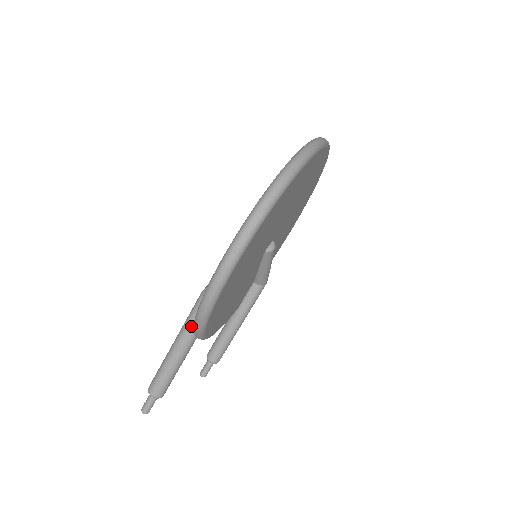
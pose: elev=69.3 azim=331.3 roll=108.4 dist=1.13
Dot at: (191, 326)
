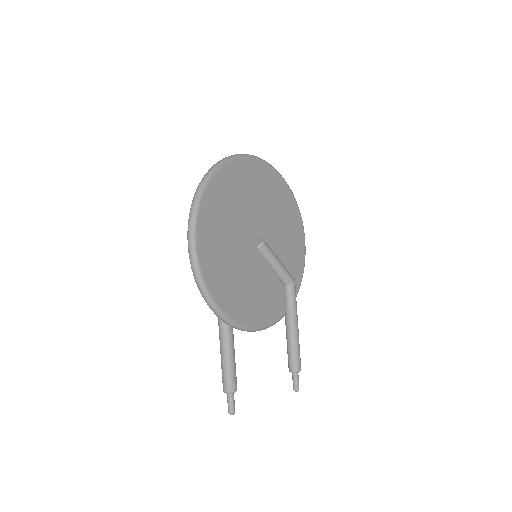
Dot at: occluded
